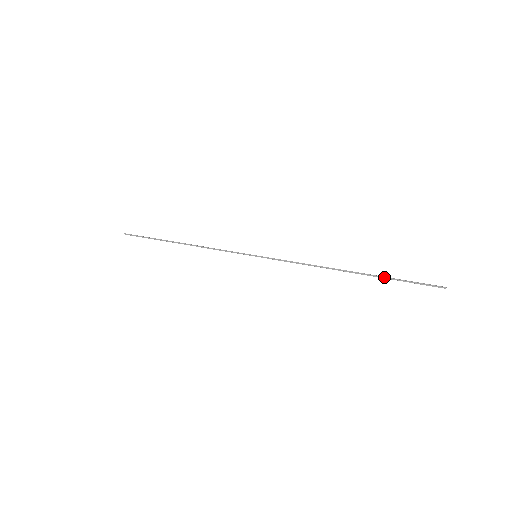
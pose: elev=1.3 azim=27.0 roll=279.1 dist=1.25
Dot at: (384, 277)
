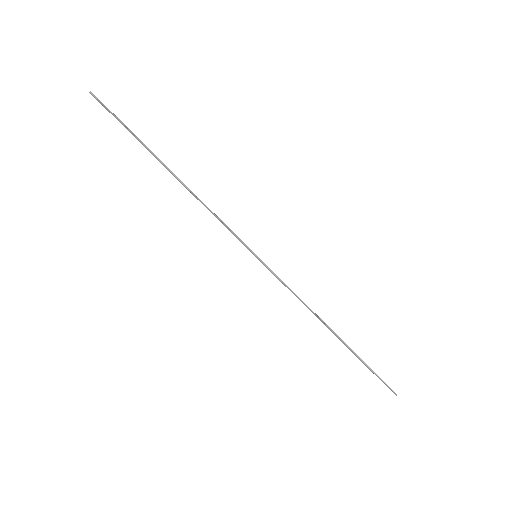
Dot at: (359, 358)
